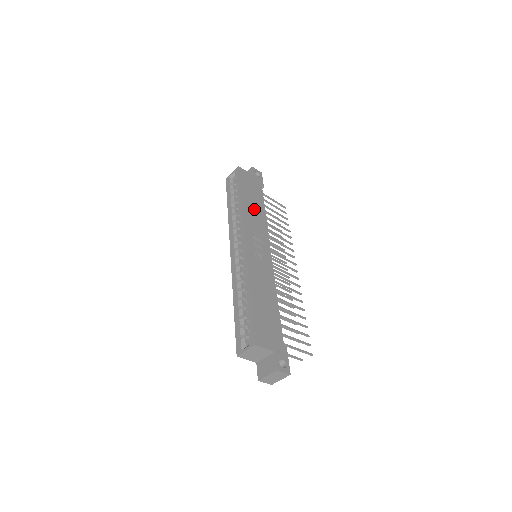
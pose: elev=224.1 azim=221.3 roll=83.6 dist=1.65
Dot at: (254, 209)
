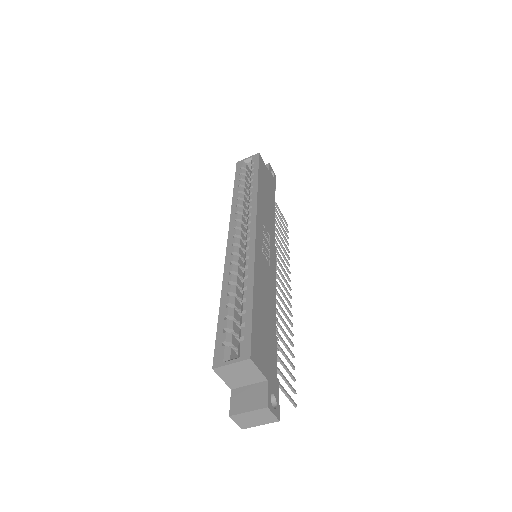
Dot at: (266, 203)
